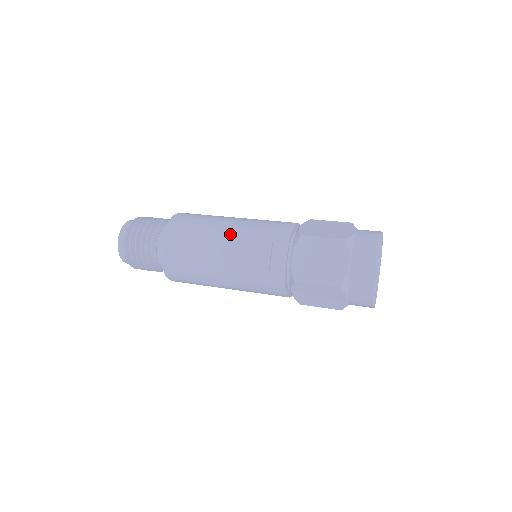
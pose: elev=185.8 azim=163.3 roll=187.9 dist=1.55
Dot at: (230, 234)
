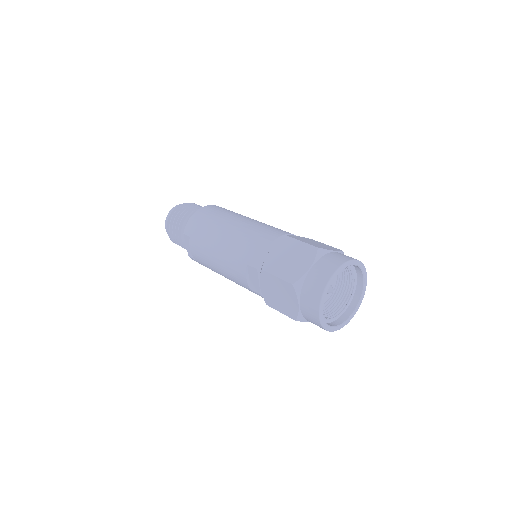
Dot at: (220, 251)
